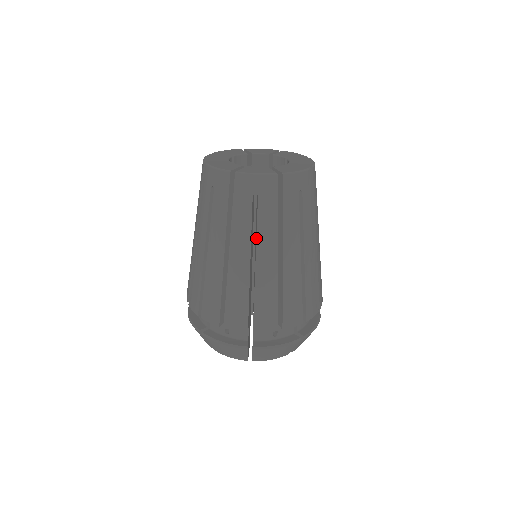
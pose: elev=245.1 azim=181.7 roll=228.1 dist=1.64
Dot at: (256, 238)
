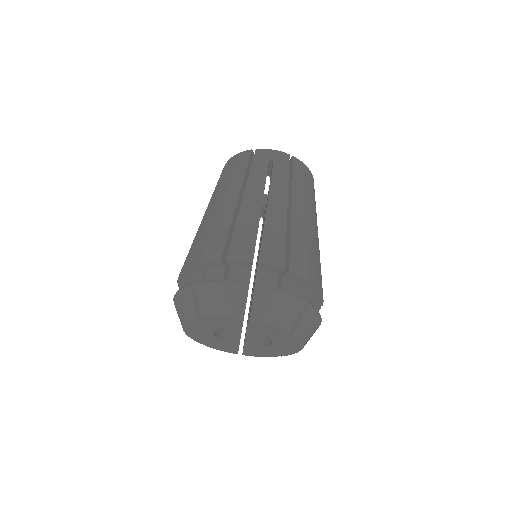
Dot at: (308, 205)
